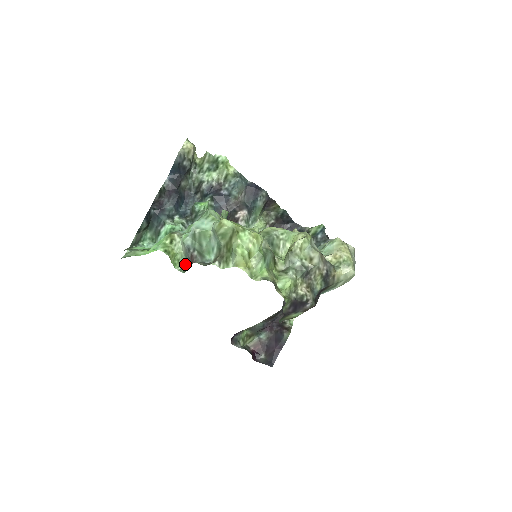
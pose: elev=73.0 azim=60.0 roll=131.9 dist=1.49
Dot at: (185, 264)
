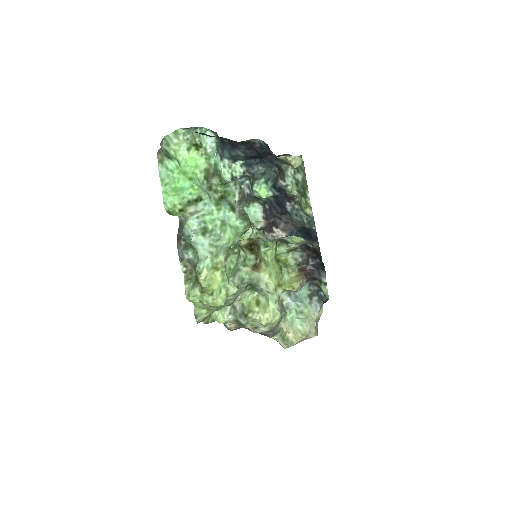
Dot at: (184, 222)
